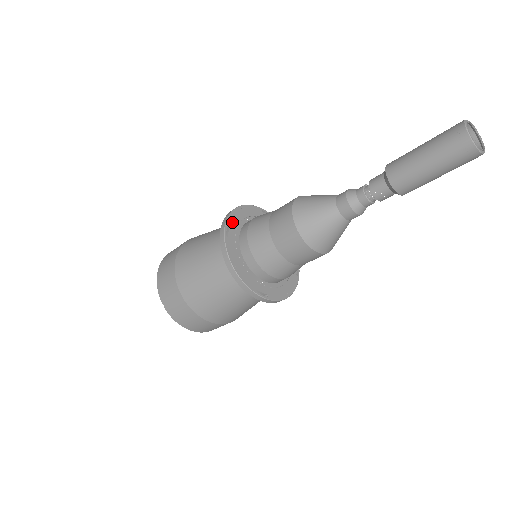
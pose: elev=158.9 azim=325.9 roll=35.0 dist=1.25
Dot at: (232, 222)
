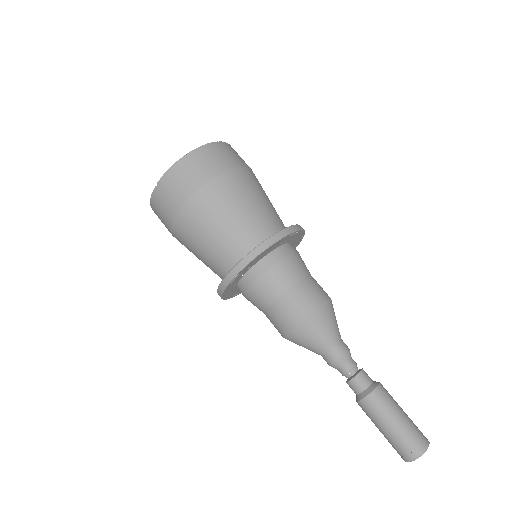
Dot at: (244, 270)
